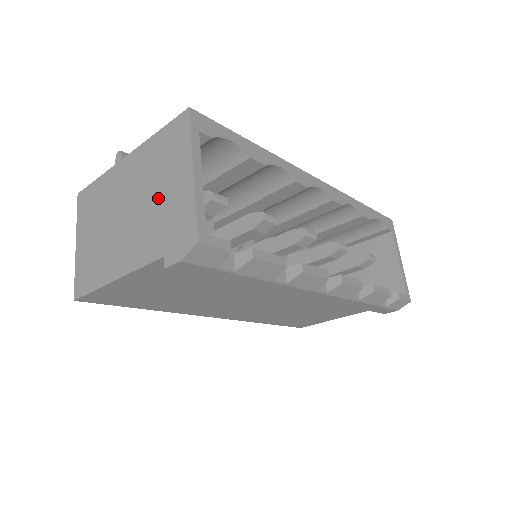
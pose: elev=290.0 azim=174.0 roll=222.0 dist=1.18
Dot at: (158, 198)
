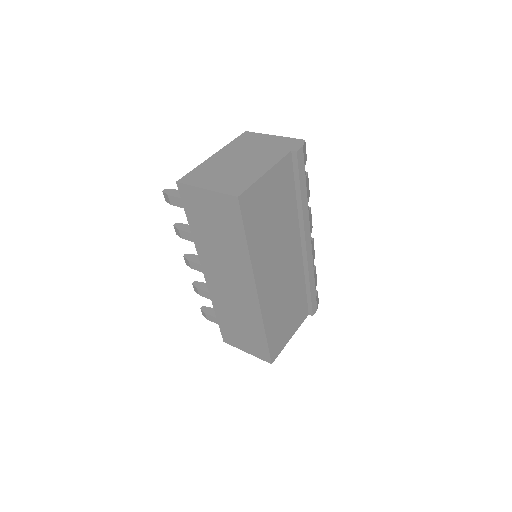
Dot at: (262, 147)
